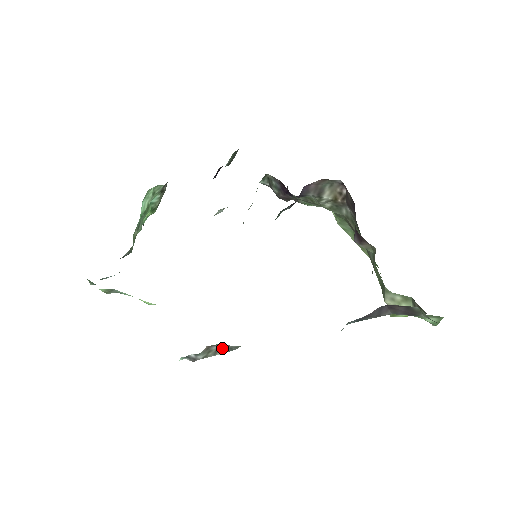
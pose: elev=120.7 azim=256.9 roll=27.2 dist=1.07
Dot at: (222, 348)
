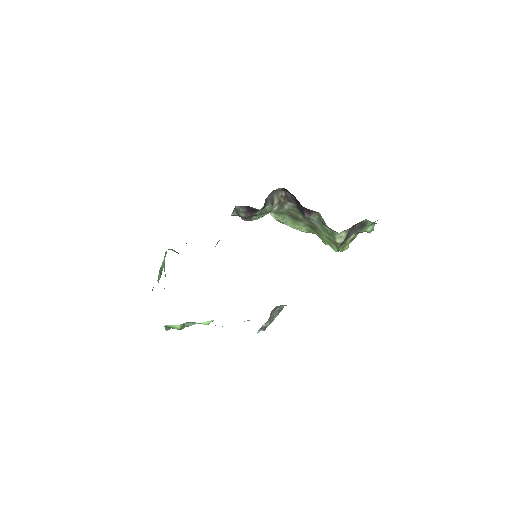
Dot at: (275, 313)
